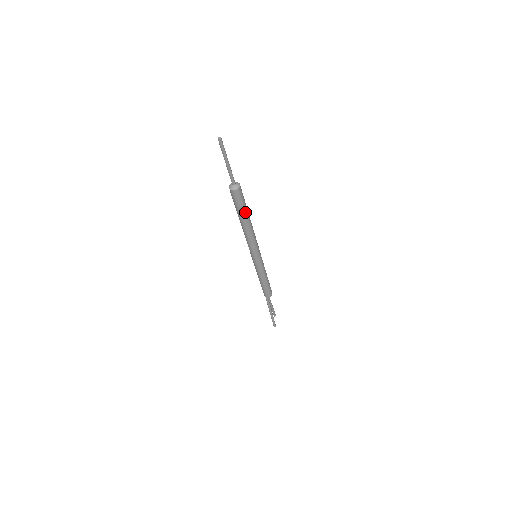
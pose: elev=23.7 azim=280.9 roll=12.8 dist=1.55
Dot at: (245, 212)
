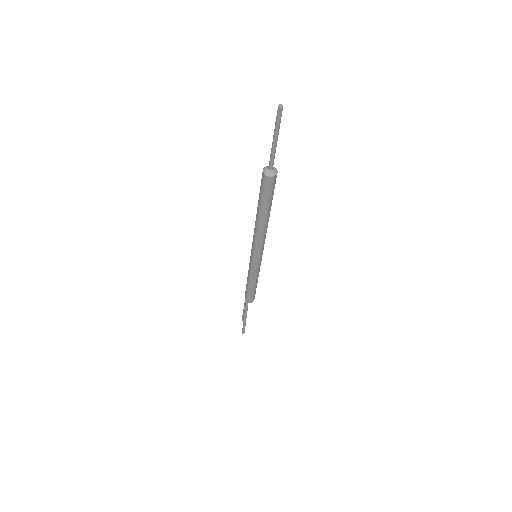
Dot at: (270, 205)
